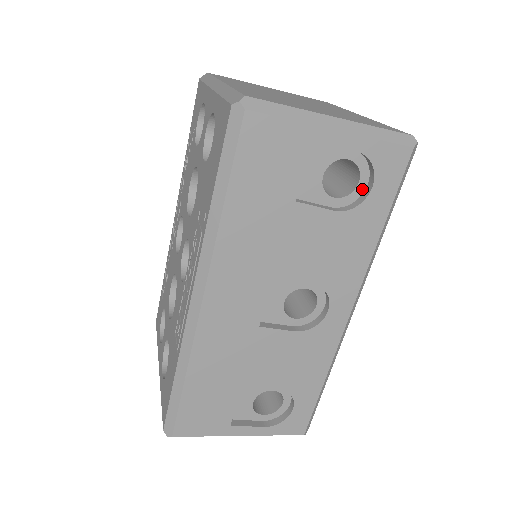
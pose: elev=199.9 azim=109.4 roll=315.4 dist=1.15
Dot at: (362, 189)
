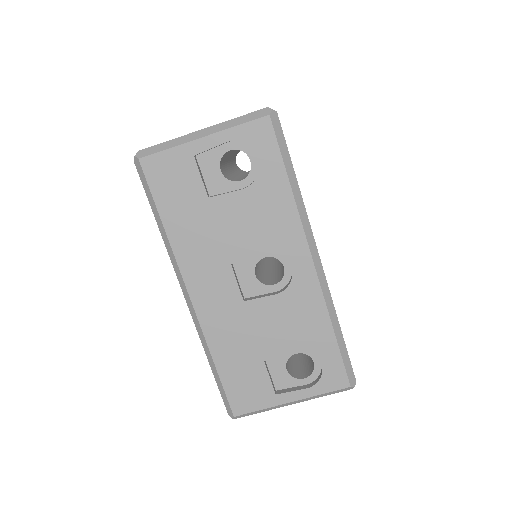
Dot at: (256, 164)
